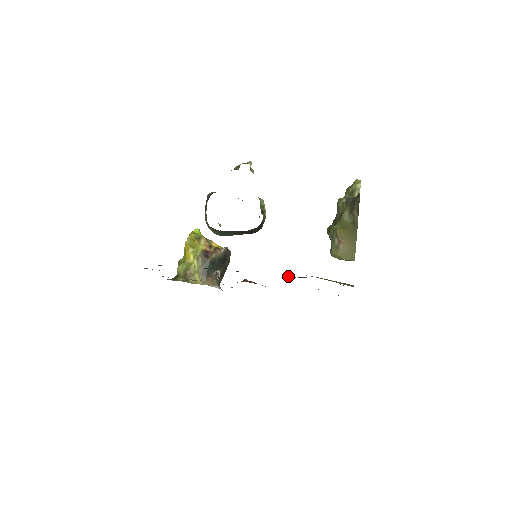
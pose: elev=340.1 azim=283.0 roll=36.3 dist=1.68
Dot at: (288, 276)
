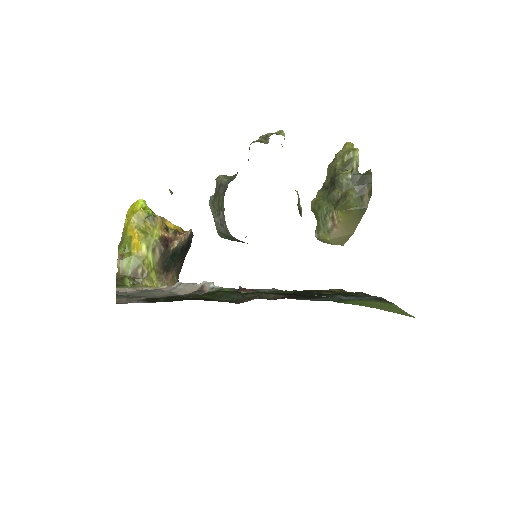
Dot at: (321, 295)
